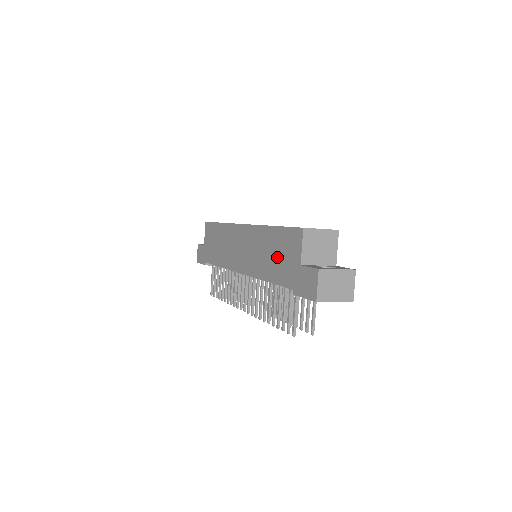
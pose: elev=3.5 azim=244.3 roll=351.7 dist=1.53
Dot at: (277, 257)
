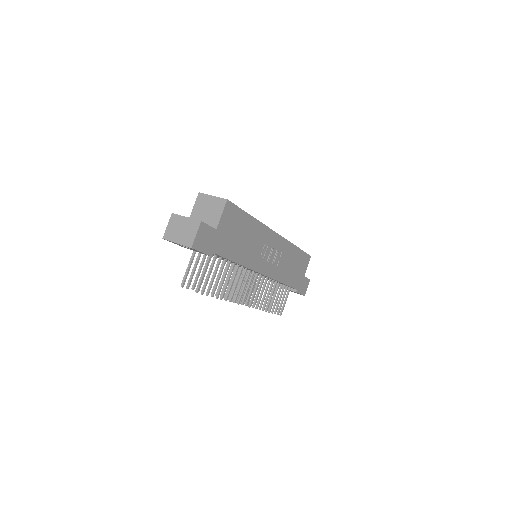
Dot at: occluded
